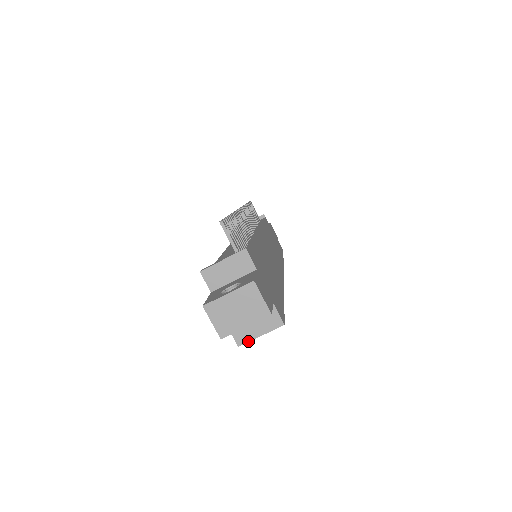
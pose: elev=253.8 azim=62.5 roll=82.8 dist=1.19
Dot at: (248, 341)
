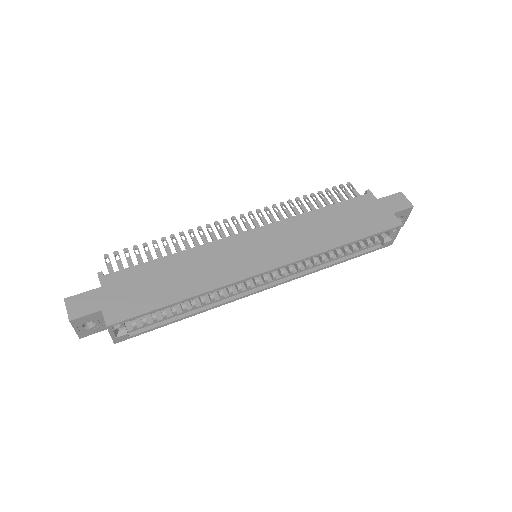
Dot at: occluded
